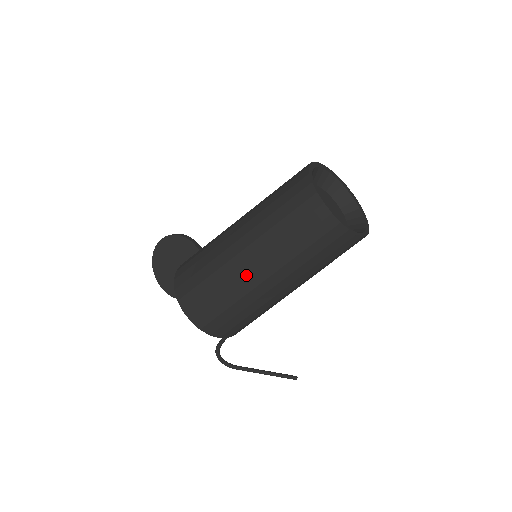
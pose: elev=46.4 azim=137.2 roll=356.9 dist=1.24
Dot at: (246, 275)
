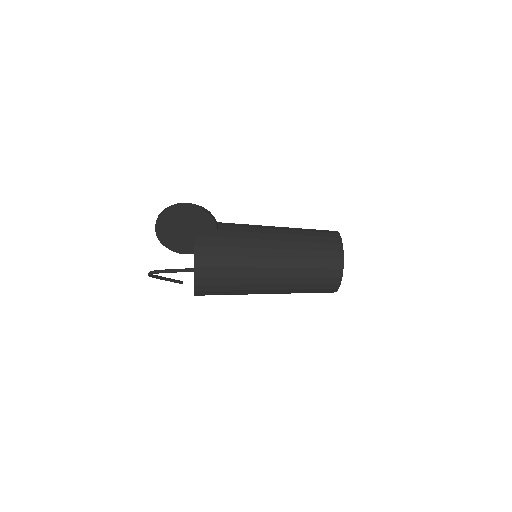
Dot at: (262, 288)
